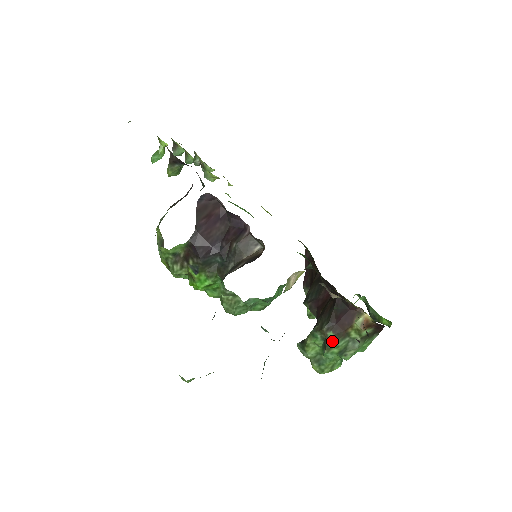
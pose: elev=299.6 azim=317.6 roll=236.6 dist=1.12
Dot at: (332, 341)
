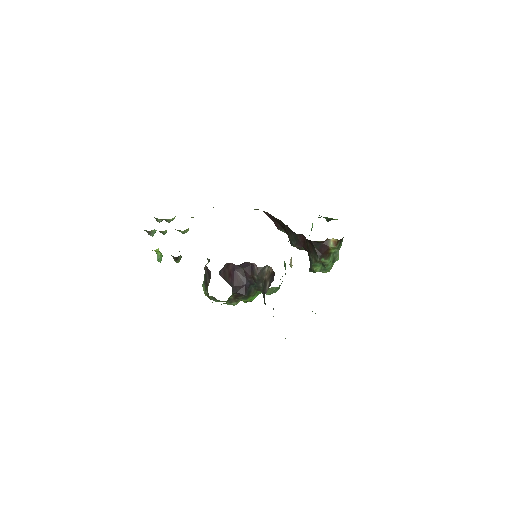
Dot at: (326, 262)
